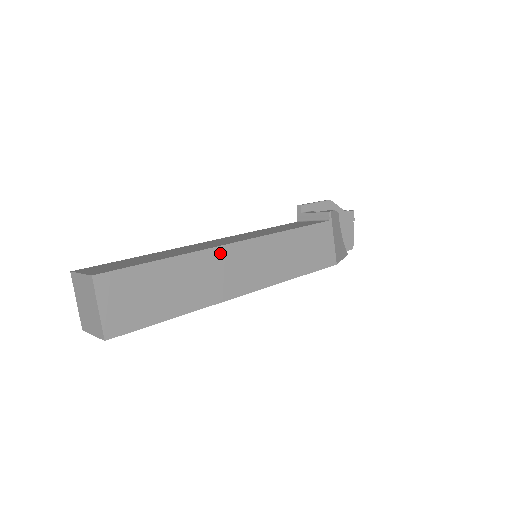
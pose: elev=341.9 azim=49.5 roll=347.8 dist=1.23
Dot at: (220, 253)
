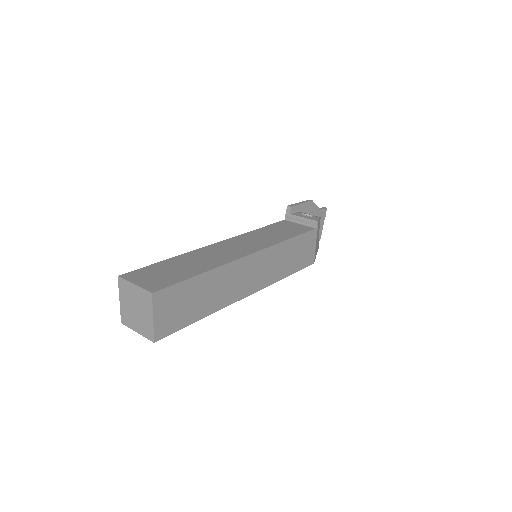
Dot at: (239, 264)
